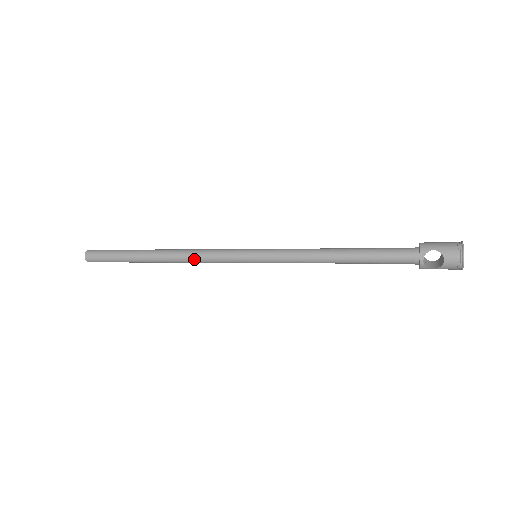
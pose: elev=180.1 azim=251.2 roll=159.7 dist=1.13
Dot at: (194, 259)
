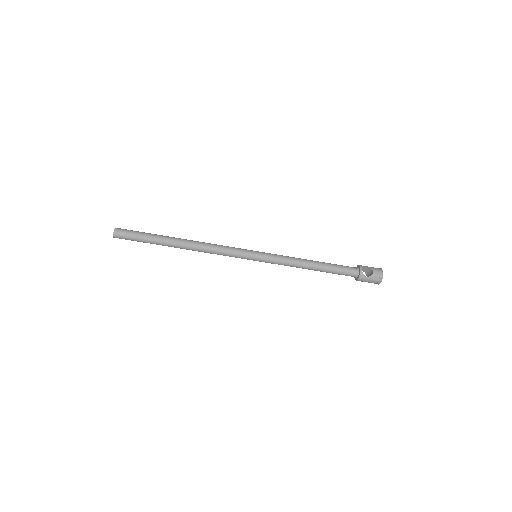
Dot at: (211, 247)
